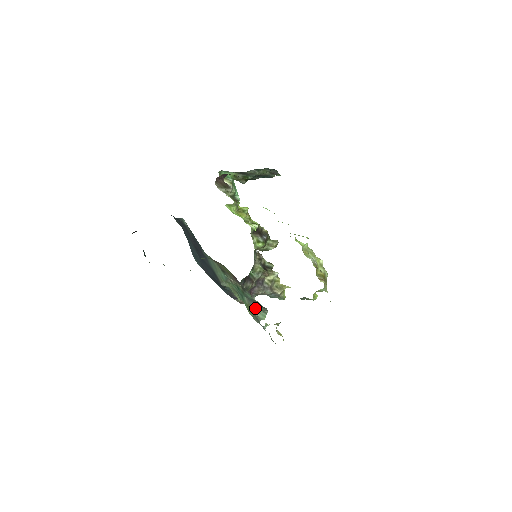
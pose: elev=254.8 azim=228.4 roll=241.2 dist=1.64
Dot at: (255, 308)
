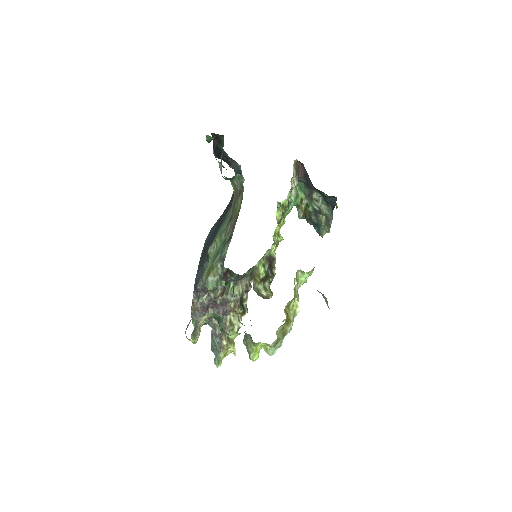
Dot at: (215, 271)
